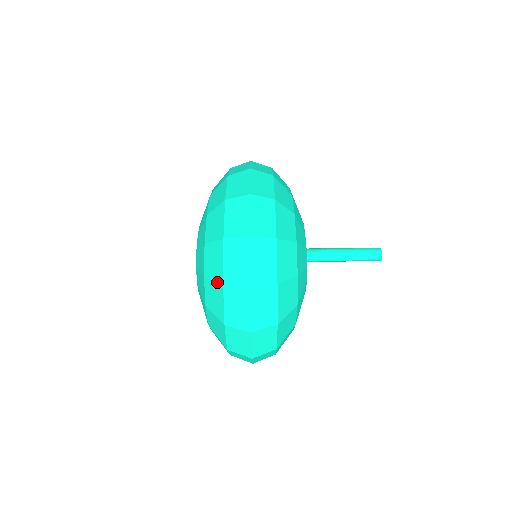
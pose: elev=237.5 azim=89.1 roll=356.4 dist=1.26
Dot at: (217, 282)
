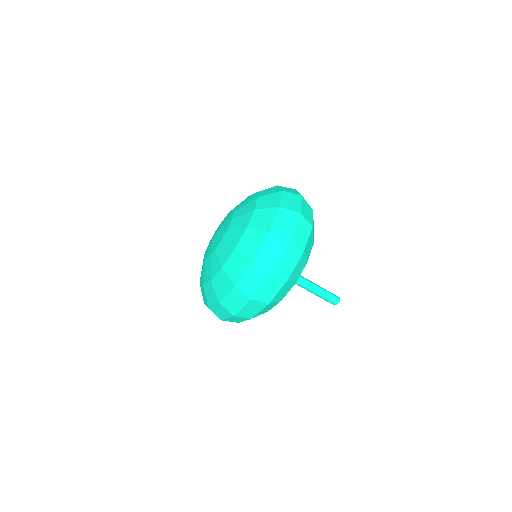
Dot at: (272, 207)
